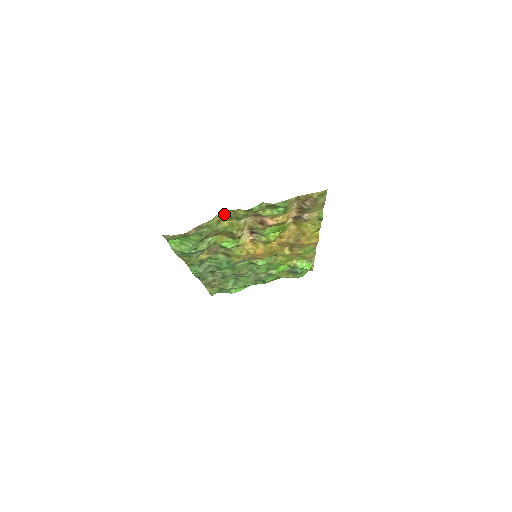
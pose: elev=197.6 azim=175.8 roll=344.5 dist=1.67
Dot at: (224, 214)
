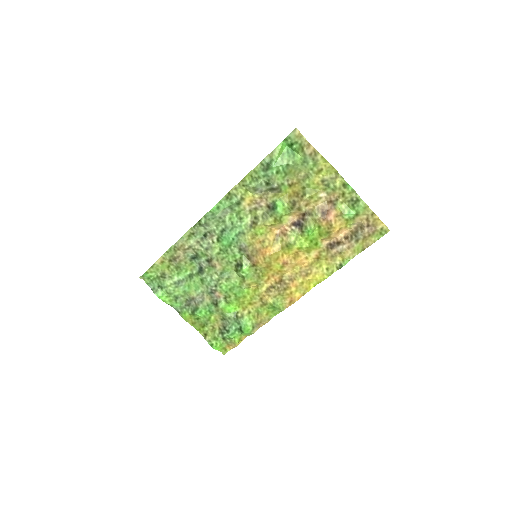
Dot at: (329, 171)
